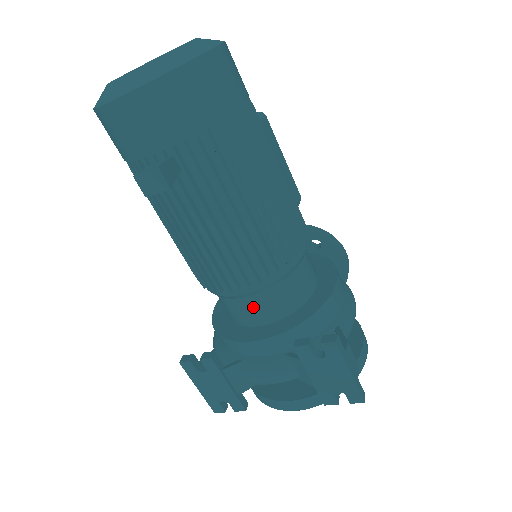
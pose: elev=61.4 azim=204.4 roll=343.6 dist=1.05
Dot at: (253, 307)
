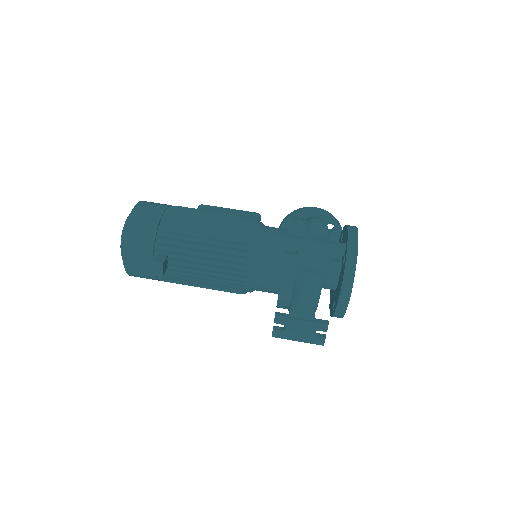
Dot at: (265, 273)
